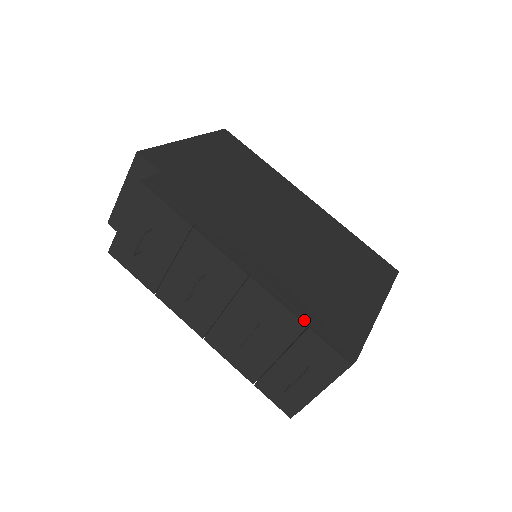
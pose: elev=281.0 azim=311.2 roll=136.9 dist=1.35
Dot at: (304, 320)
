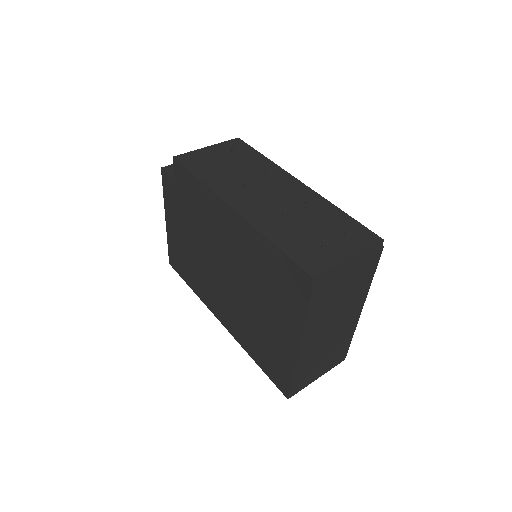
Dot at: (344, 215)
